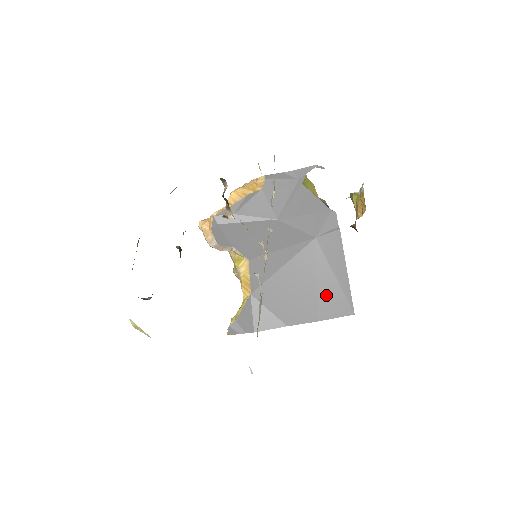
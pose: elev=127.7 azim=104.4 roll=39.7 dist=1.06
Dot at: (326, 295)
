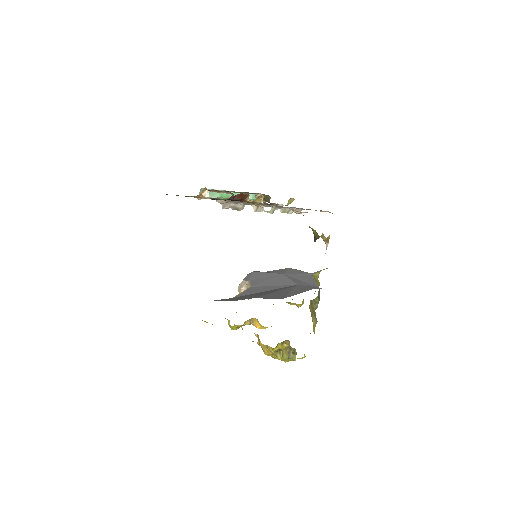
Dot at: (275, 294)
